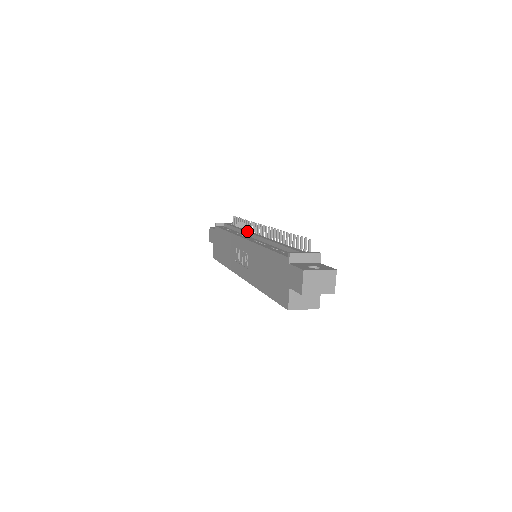
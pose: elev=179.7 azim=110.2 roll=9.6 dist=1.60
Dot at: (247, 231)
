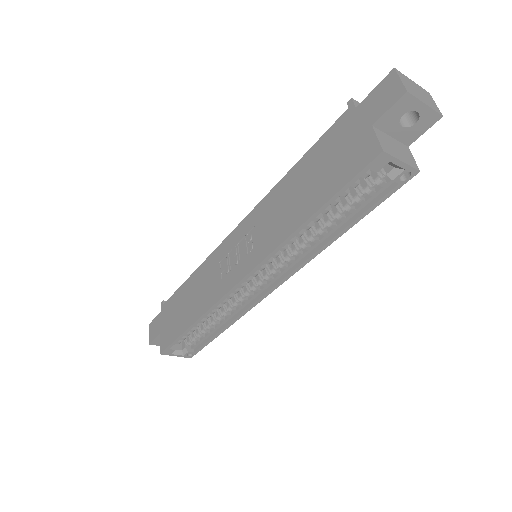
Dot at: occluded
